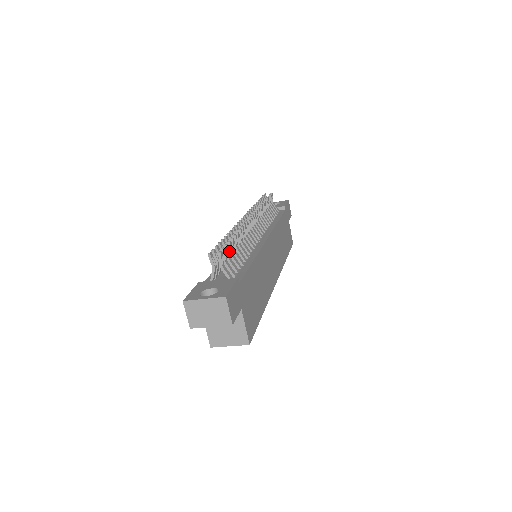
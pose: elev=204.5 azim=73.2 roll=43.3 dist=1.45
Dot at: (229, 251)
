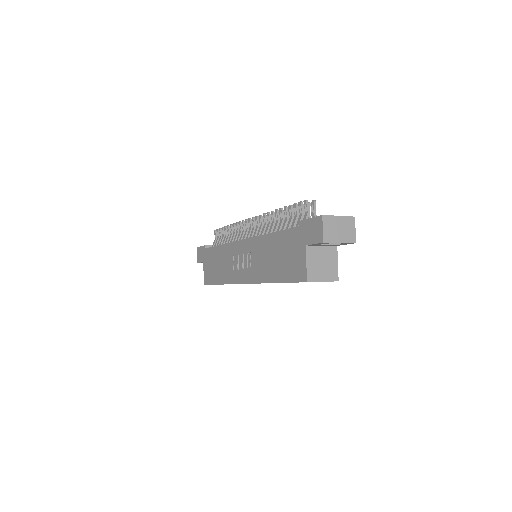
Dot at: occluded
